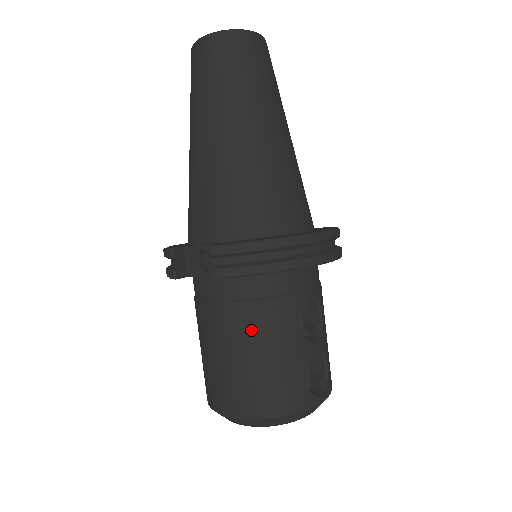
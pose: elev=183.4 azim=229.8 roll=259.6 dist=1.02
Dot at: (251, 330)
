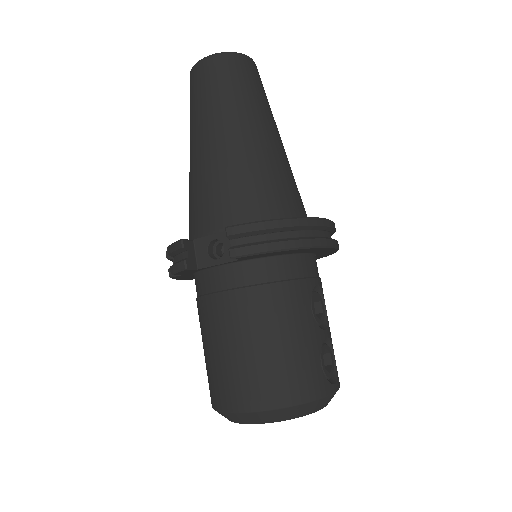
Dot at: (266, 314)
